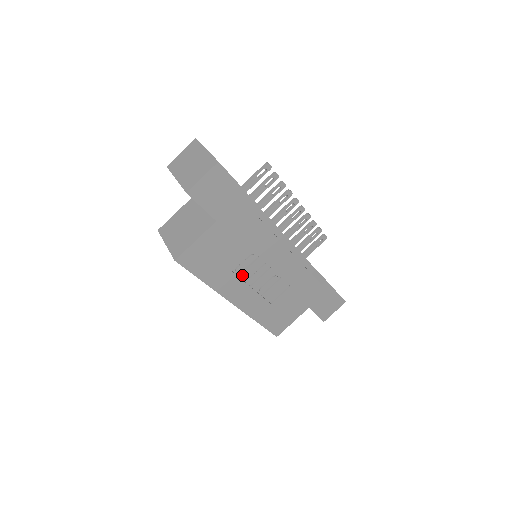
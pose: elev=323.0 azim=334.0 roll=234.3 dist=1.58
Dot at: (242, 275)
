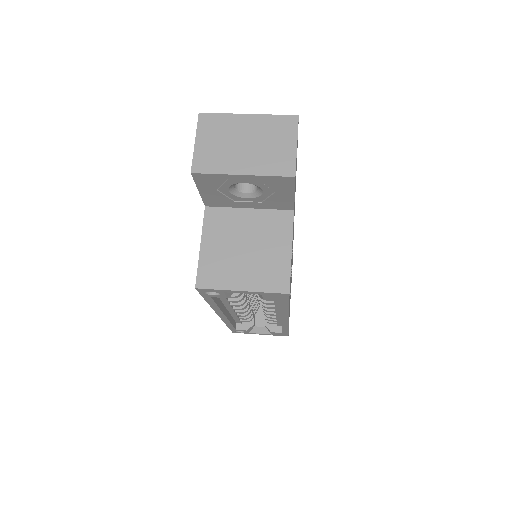
Dot at: occluded
